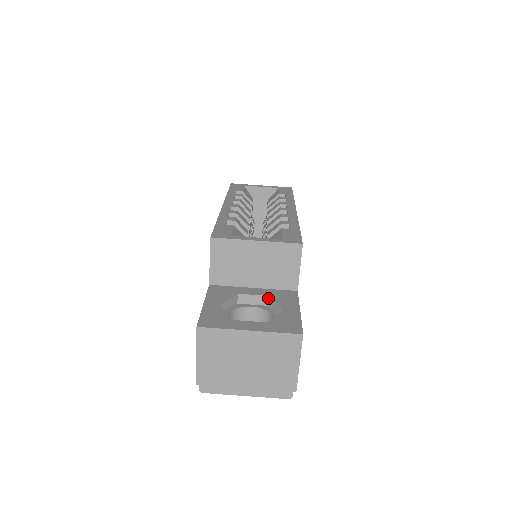
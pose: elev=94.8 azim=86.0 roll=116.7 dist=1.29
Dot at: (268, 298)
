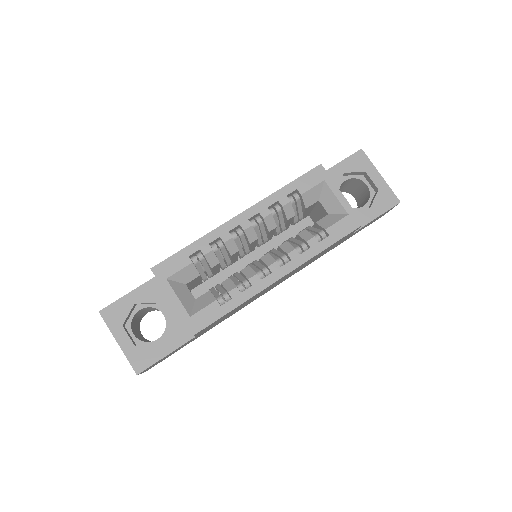
Dot at: (171, 324)
